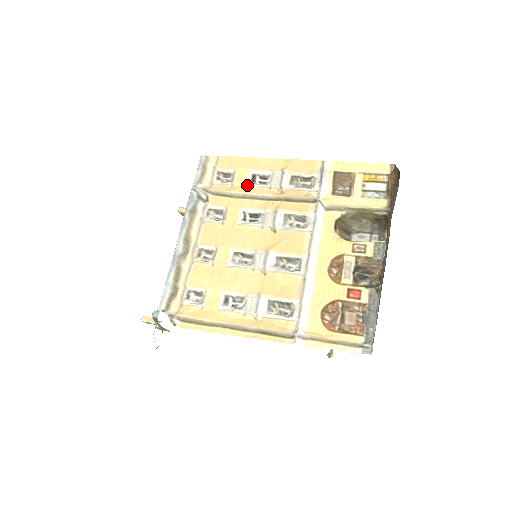
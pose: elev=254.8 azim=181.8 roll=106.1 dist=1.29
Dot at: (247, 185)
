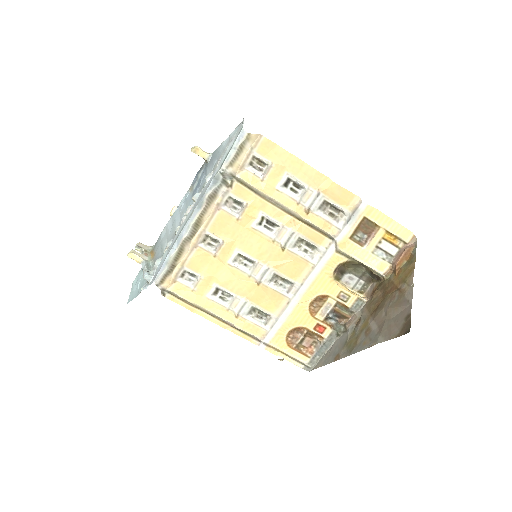
Dot at: (278, 188)
